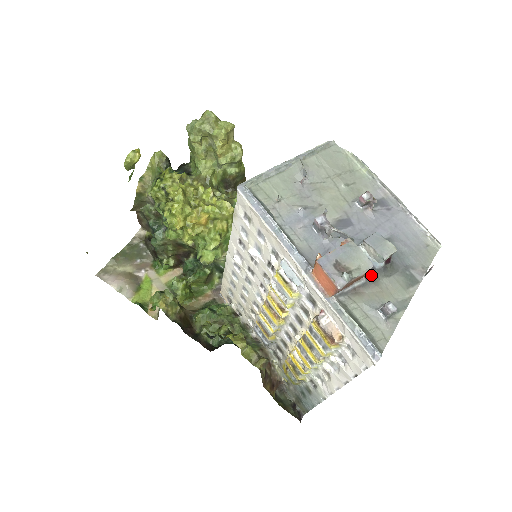
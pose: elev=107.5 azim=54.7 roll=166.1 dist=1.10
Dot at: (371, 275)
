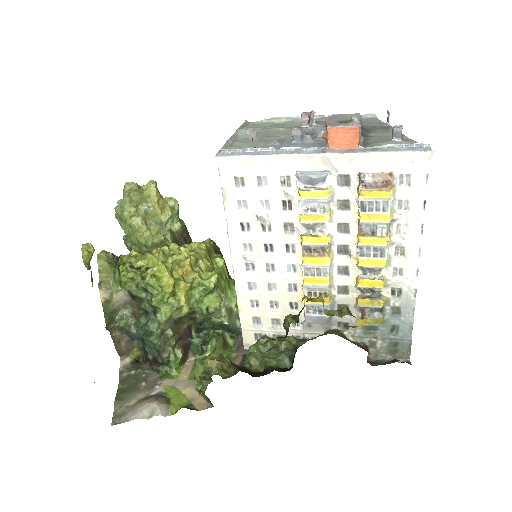
Dot at: (362, 135)
